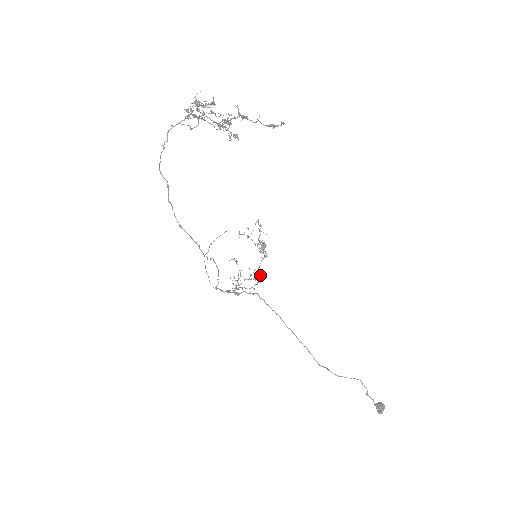
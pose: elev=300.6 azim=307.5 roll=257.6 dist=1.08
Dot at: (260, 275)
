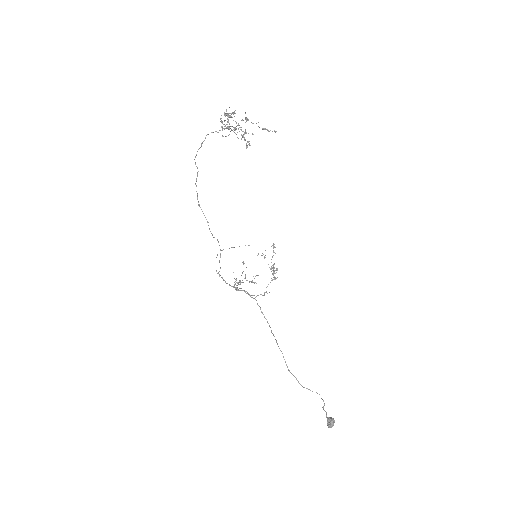
Dot at: (266, 292)
